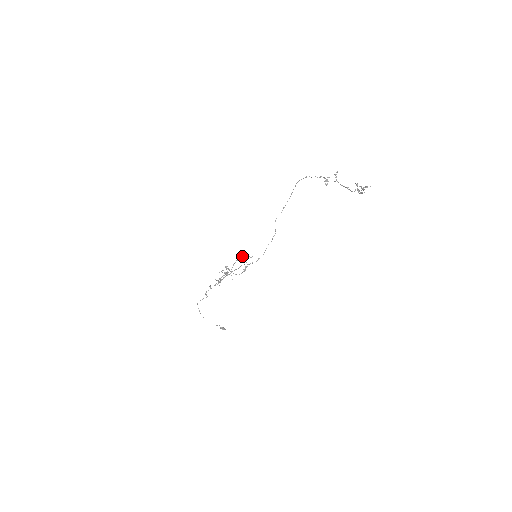
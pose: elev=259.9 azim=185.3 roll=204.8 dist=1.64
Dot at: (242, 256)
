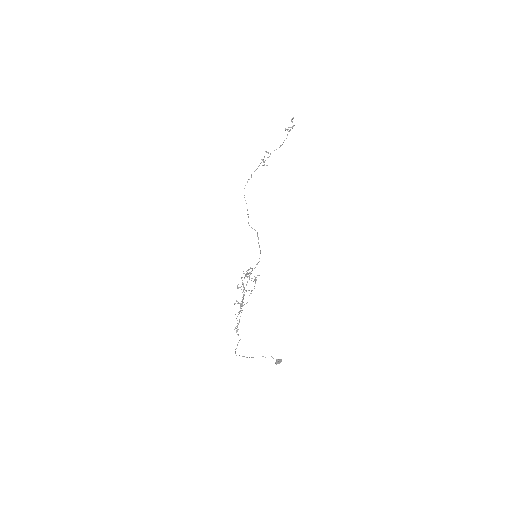
Dot at: occluded
